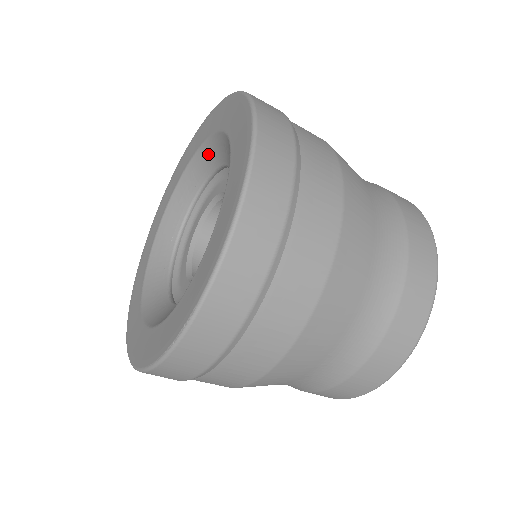
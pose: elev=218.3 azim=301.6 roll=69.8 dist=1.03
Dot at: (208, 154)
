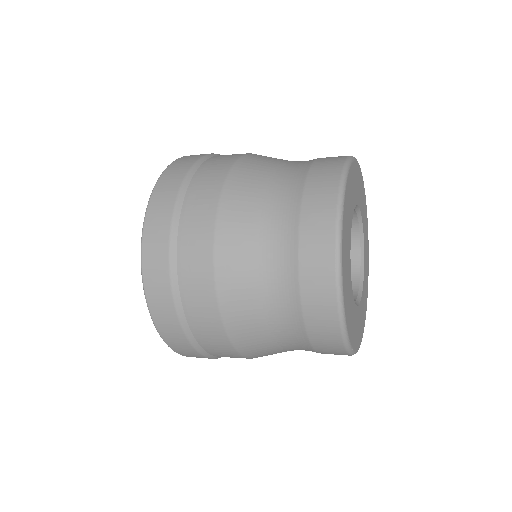
Dot at: occluded
